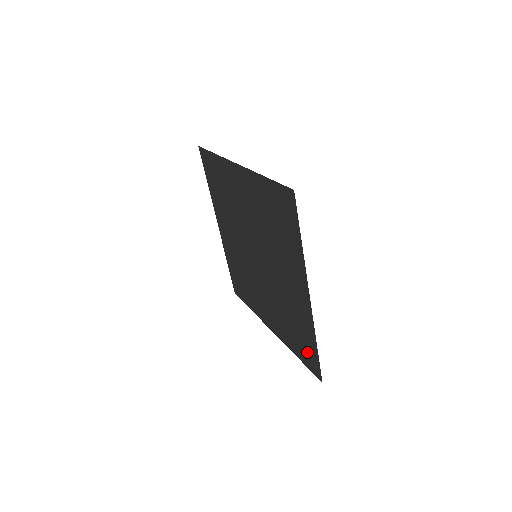
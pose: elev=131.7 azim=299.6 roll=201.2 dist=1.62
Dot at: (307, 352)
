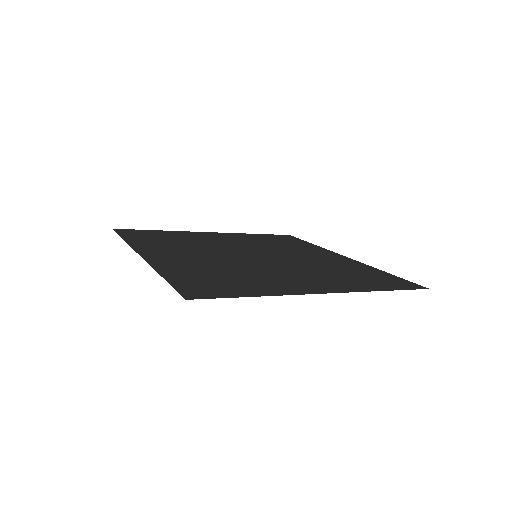
Dot at: (387, 282)
